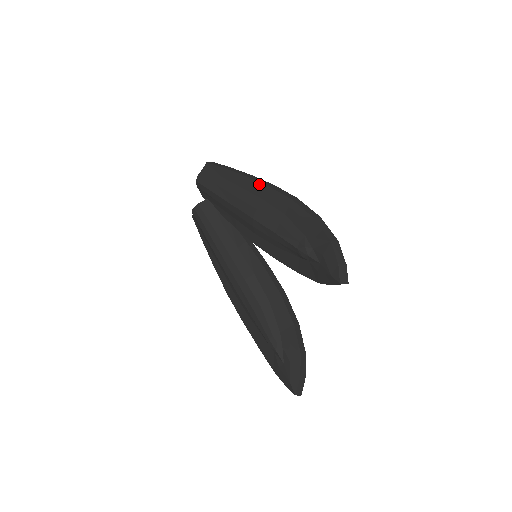
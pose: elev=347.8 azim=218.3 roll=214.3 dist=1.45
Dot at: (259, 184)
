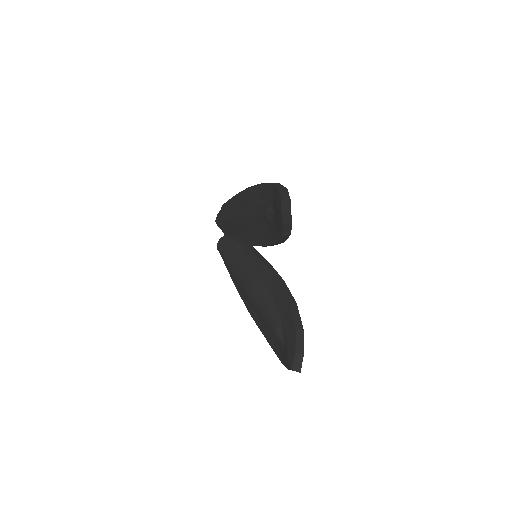
Dot at: (245, 191)
